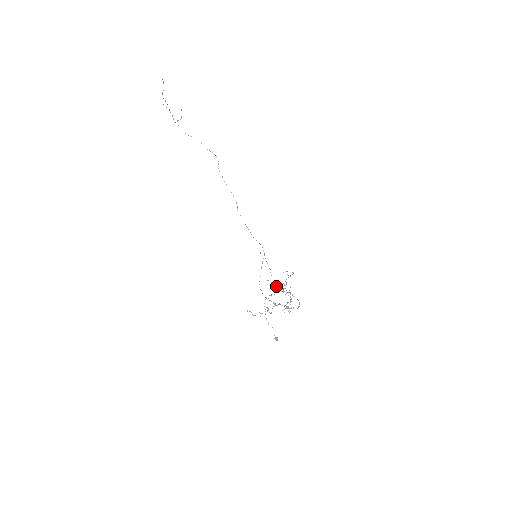
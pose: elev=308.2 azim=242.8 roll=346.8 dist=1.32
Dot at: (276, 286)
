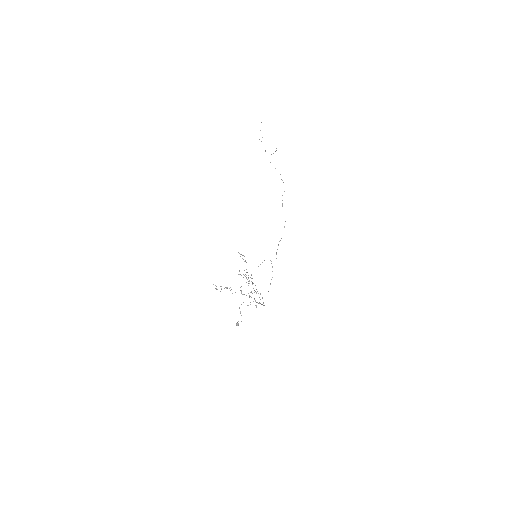
Dot at: (251, 278)
